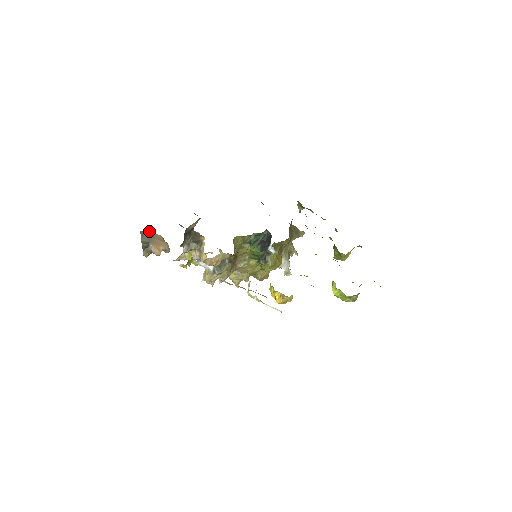
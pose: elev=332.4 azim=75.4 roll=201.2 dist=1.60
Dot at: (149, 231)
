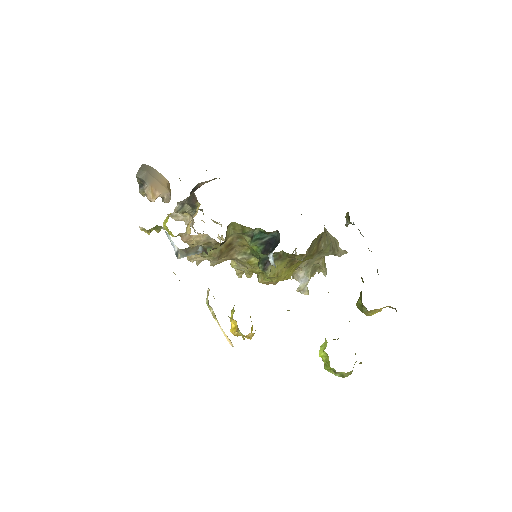
Dot at: (153, 168)
